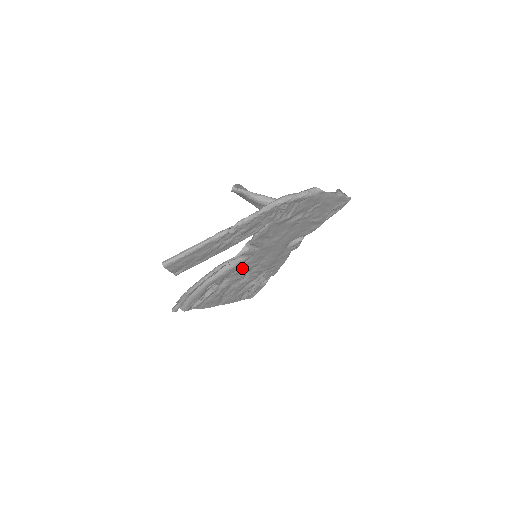
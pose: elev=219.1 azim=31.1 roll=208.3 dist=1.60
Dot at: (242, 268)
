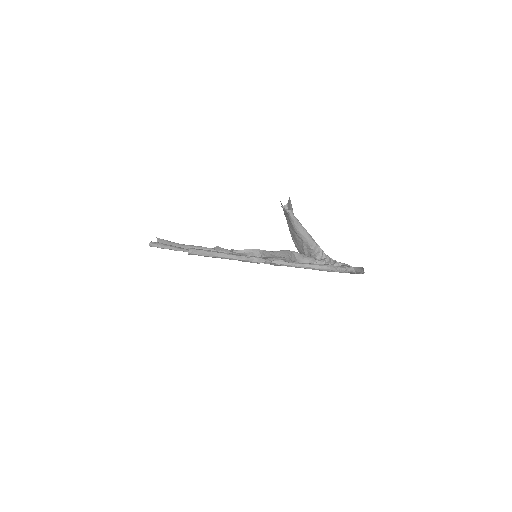
Dot at: occluded
